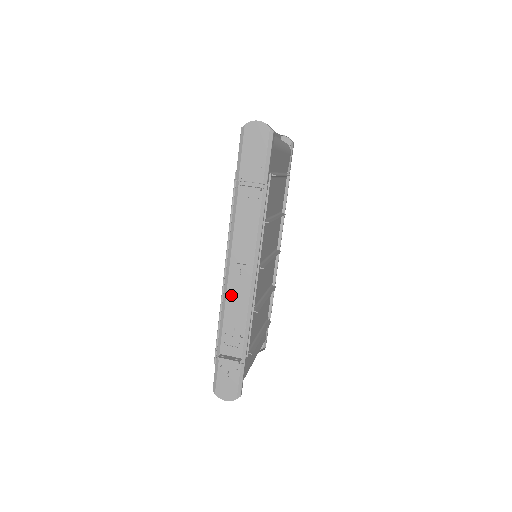
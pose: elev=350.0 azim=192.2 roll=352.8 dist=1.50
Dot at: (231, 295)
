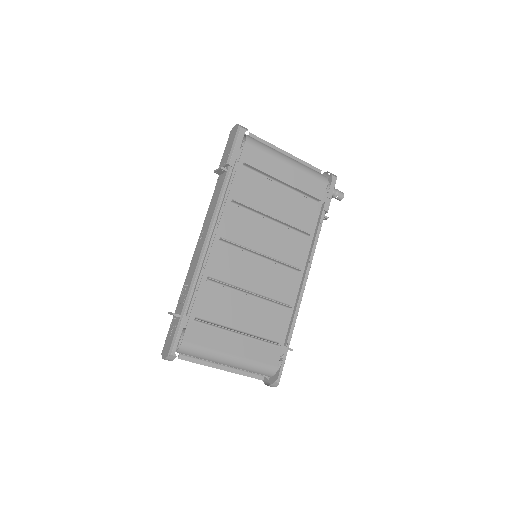
Dot at: (193, 259)
